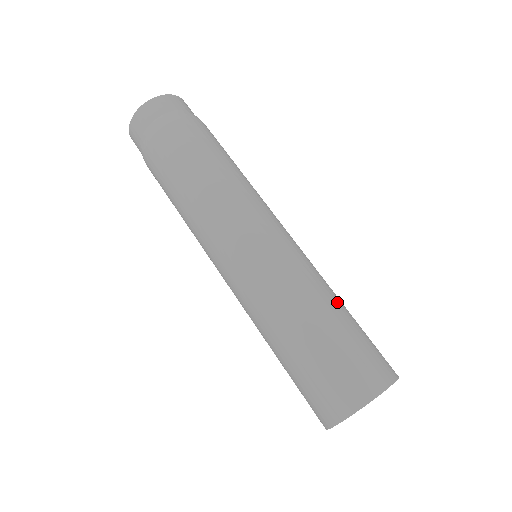
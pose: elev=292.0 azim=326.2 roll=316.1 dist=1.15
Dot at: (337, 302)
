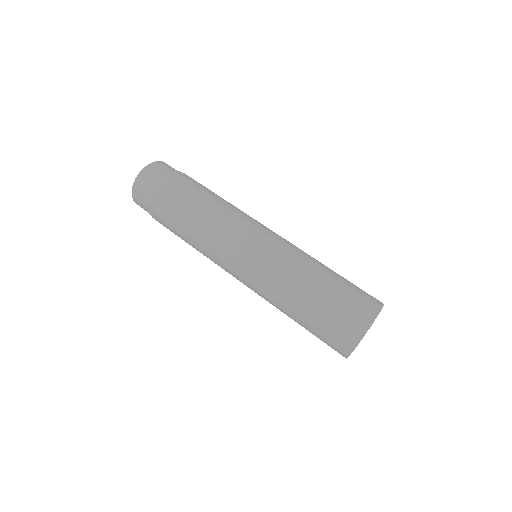
Dot at: (327, 267)
